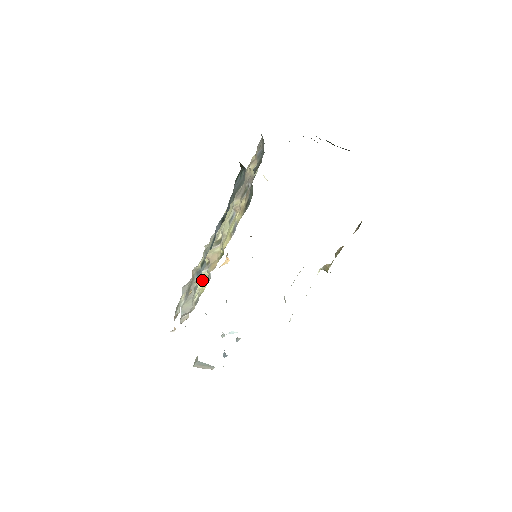
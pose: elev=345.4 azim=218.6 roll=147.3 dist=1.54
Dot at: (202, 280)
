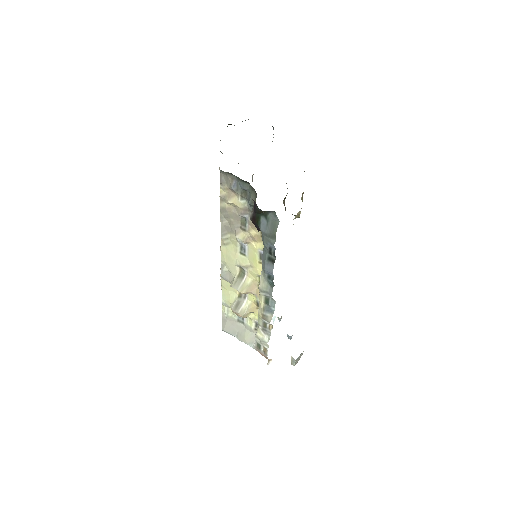
Dot at: (251, 311)
